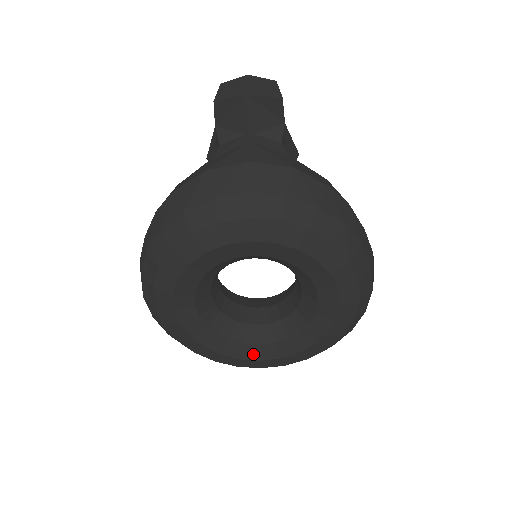
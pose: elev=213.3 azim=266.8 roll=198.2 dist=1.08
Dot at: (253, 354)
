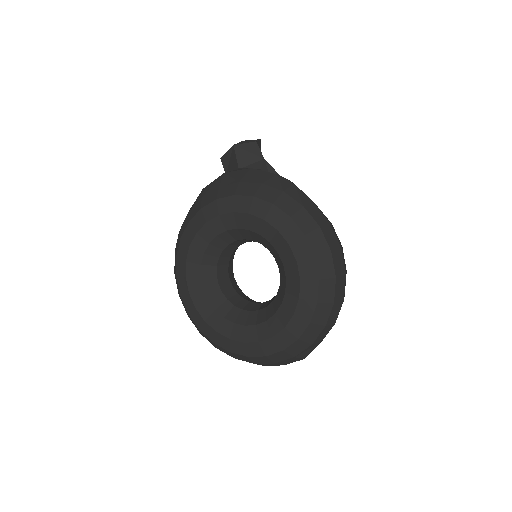
Dot at: (253, 336)
